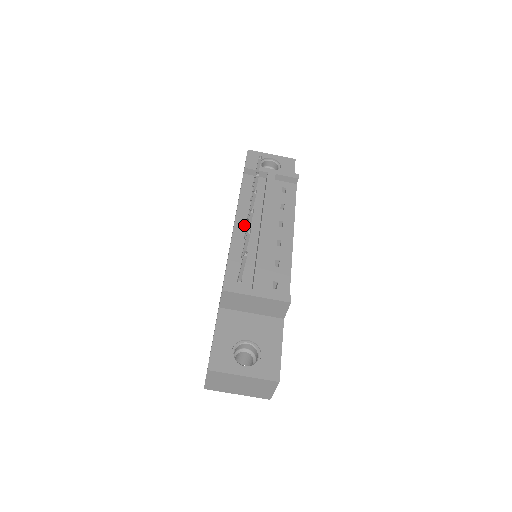
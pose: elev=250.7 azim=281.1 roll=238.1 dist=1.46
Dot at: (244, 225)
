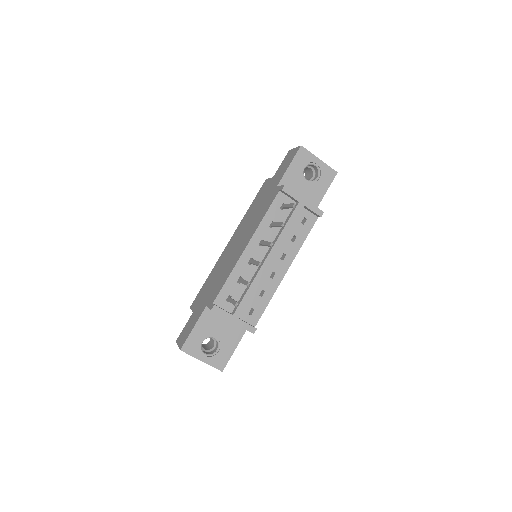
Dot at: (254, 249)
